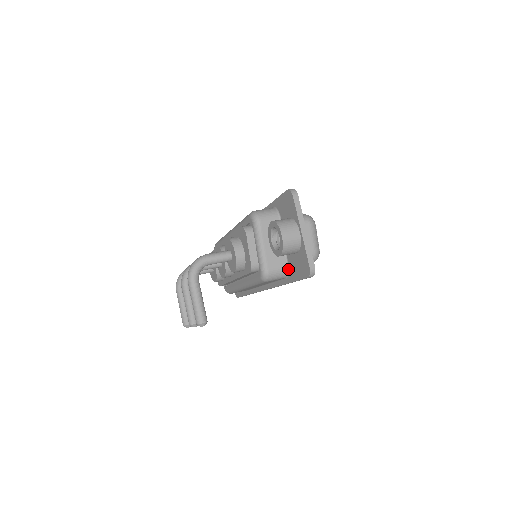
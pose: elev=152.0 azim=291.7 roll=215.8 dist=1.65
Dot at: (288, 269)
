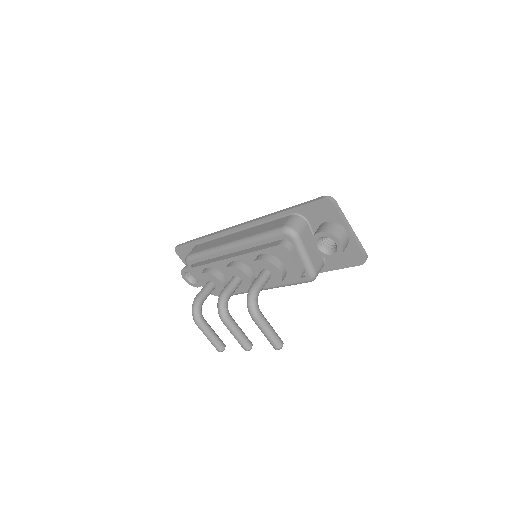
Dot at: (325, 262)
